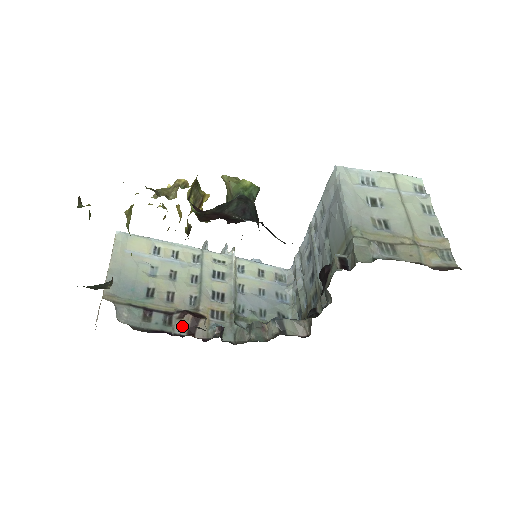
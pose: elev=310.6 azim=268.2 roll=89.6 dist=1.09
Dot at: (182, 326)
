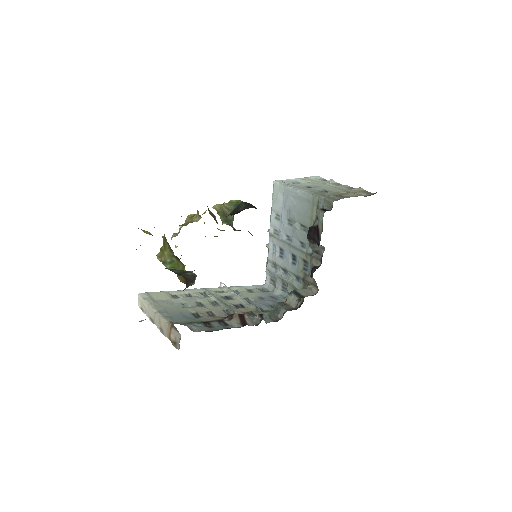
Dot at: (236, 322)
